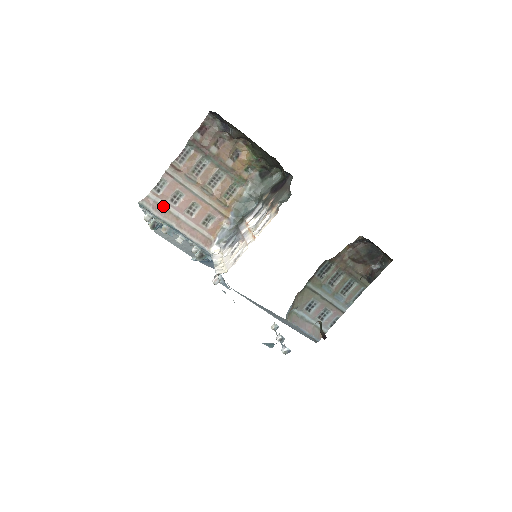
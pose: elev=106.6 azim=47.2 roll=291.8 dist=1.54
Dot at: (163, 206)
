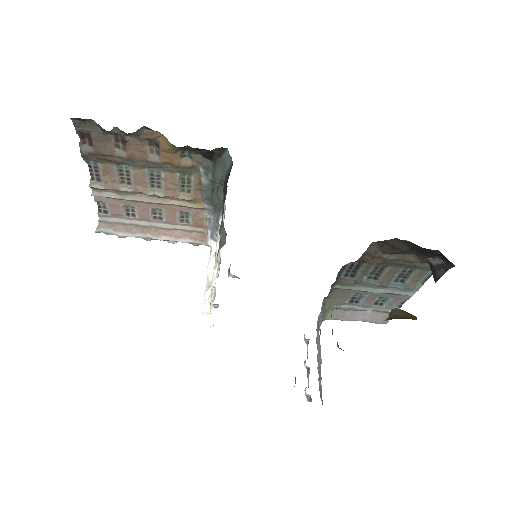
Dot at: (124, 223)
